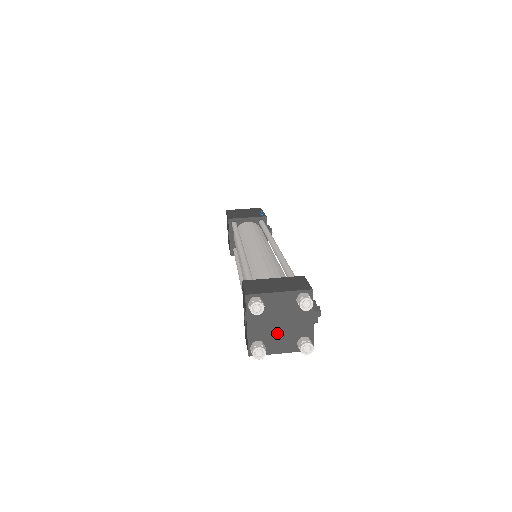
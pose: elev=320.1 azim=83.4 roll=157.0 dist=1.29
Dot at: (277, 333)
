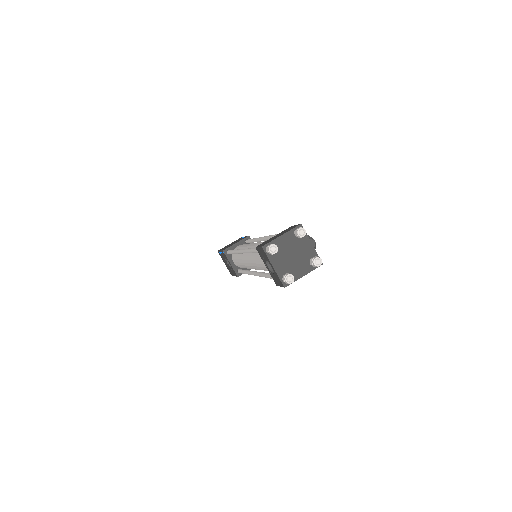
Dot at: (294, 263)
